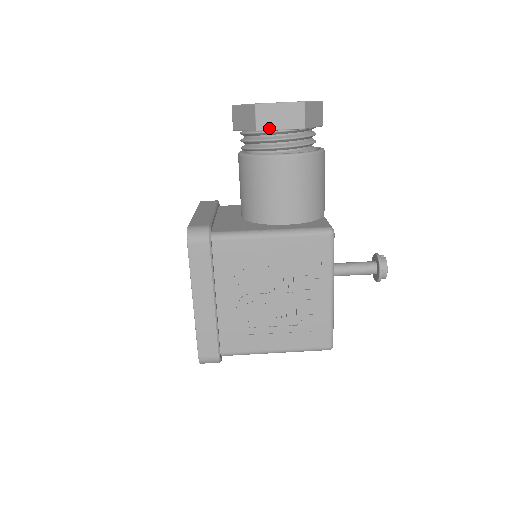
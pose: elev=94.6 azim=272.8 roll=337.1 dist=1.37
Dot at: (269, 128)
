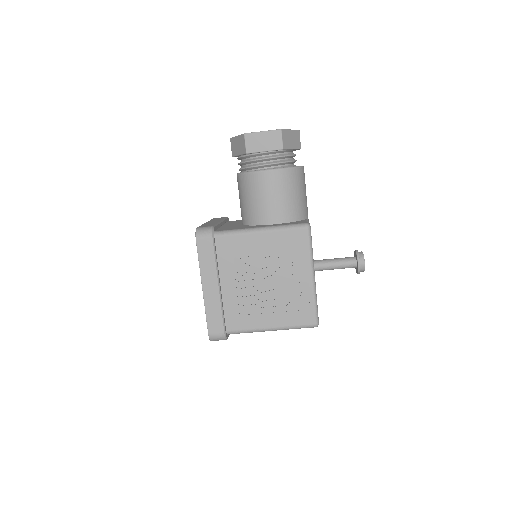
Dot at: (256, 151)
